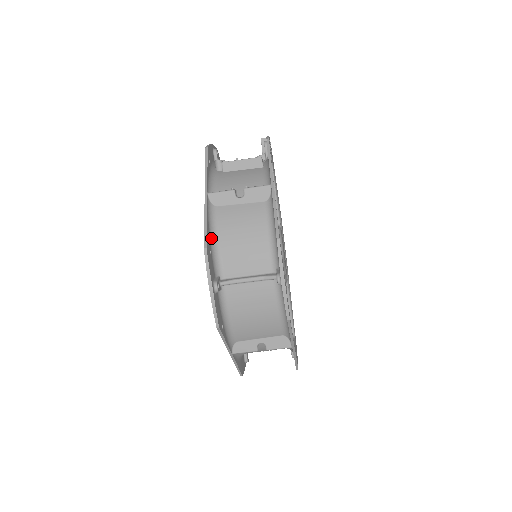
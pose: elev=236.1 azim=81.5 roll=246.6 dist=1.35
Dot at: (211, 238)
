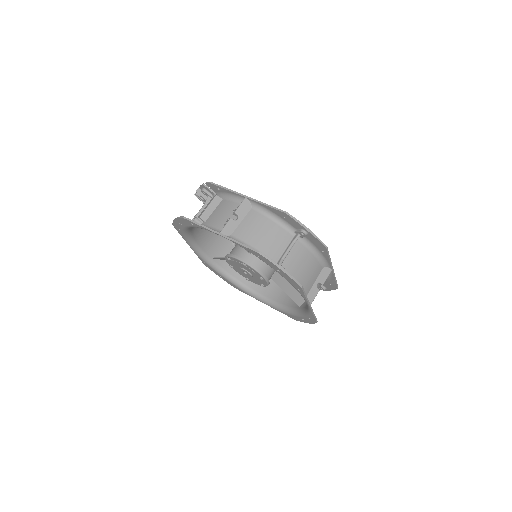
Dot at: occluded
